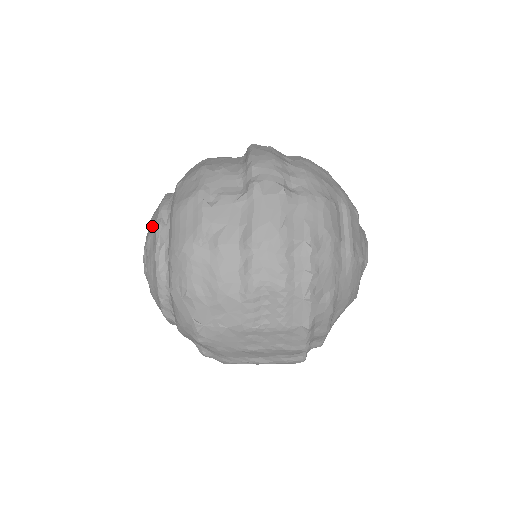
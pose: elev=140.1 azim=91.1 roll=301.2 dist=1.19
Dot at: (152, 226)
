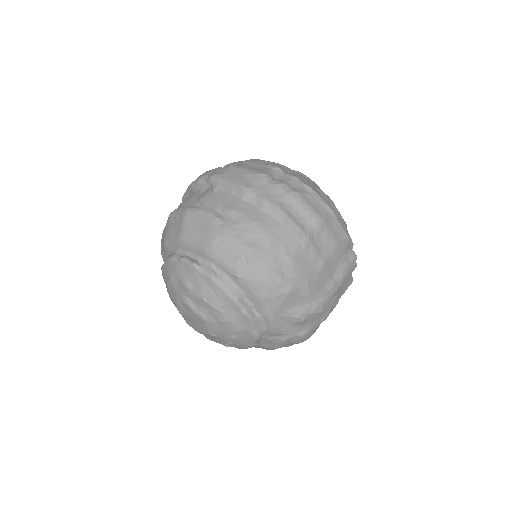
Dot at: (177, 274)
